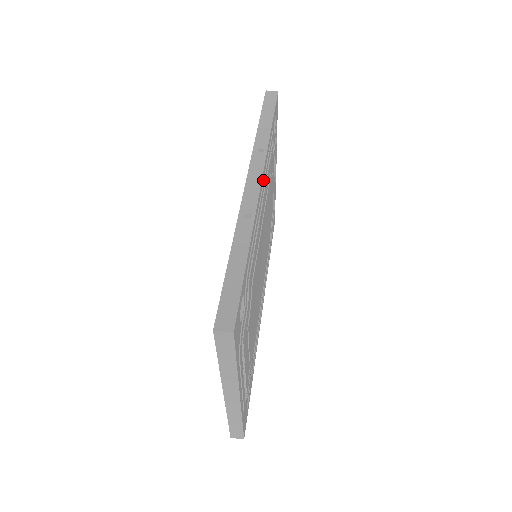
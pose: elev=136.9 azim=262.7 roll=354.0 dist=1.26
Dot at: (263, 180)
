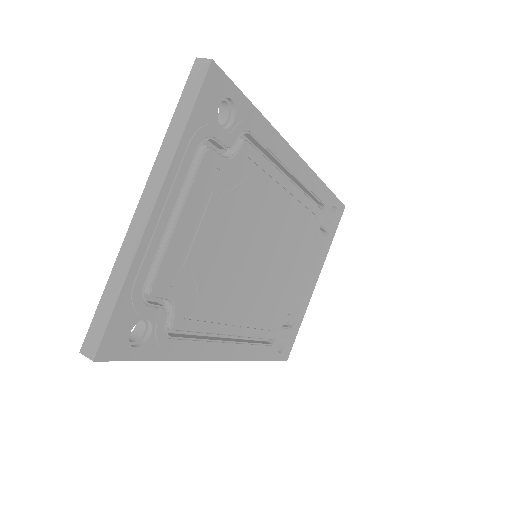
Dot at: (301, 171)
